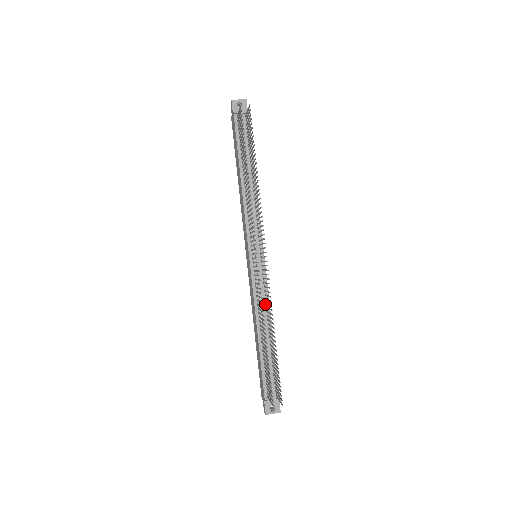
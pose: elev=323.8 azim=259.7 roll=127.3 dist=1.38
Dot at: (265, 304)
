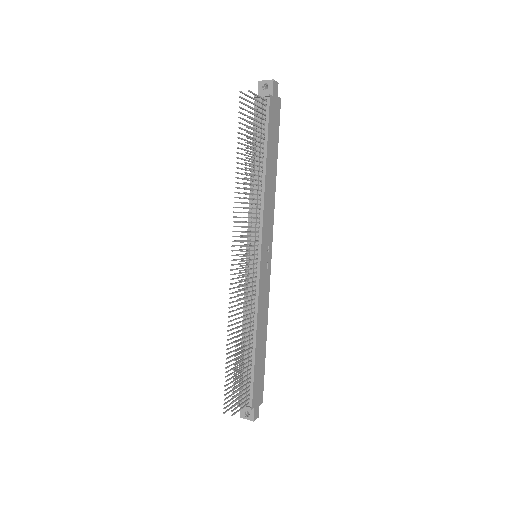
Dot at: (253, 308)
